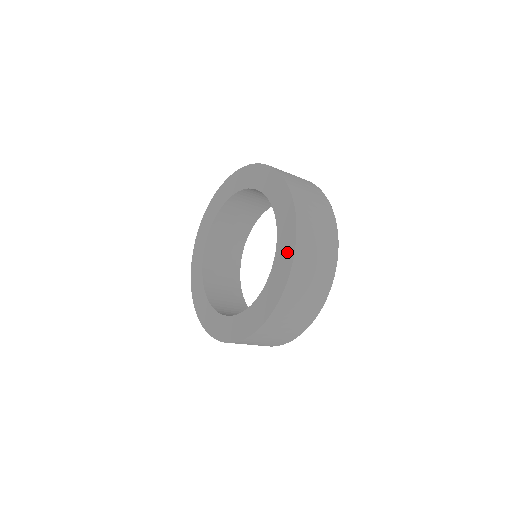
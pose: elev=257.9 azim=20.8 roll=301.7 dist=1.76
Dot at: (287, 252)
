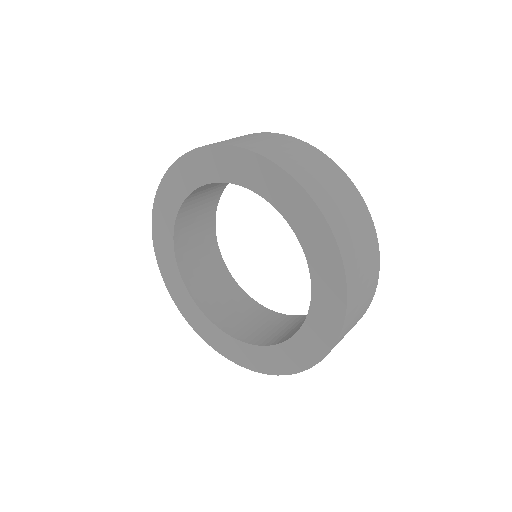
Dot at: (304, 356)
